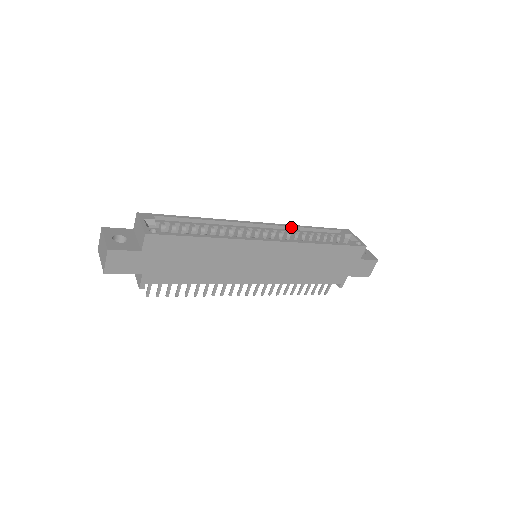
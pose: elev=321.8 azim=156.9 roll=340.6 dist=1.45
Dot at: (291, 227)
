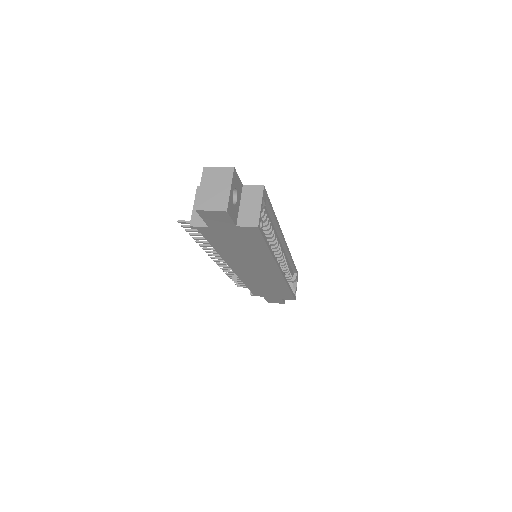
Dot at: (289, 256)
